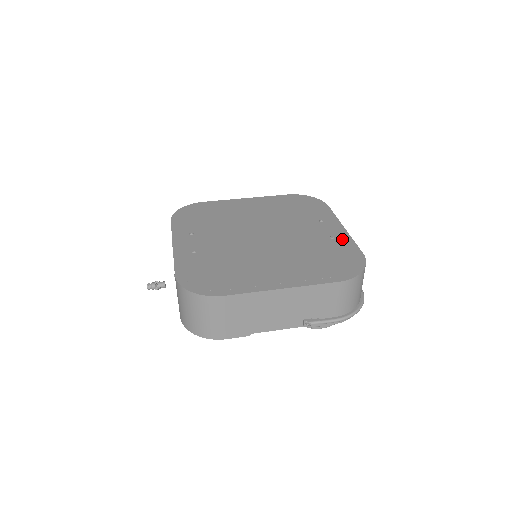
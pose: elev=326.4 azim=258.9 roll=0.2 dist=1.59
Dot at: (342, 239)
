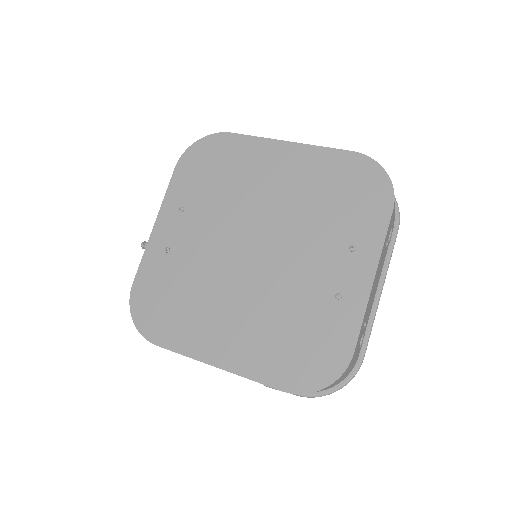
Dot at: (349, 307)
